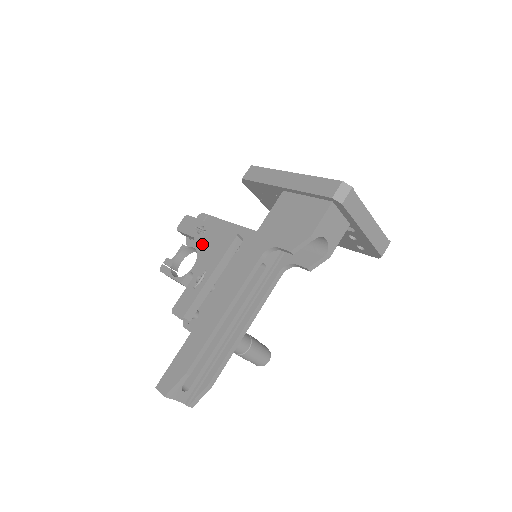
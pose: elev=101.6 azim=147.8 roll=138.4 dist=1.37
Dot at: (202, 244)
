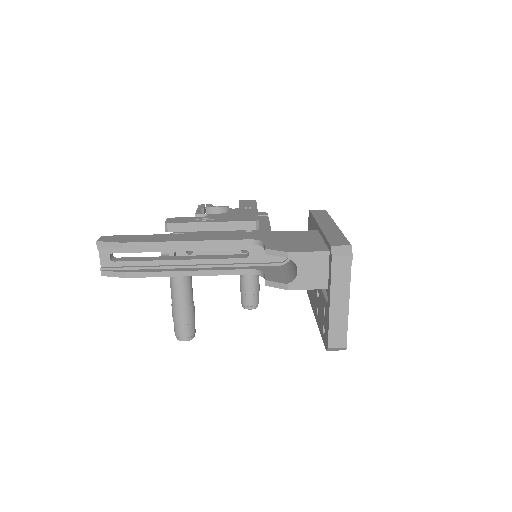
Dot at: (236, 211)
